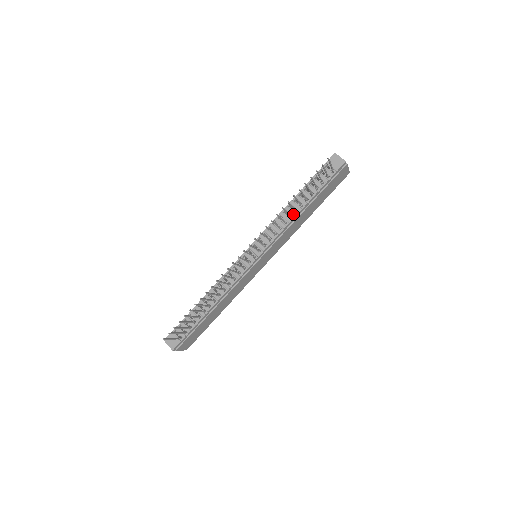
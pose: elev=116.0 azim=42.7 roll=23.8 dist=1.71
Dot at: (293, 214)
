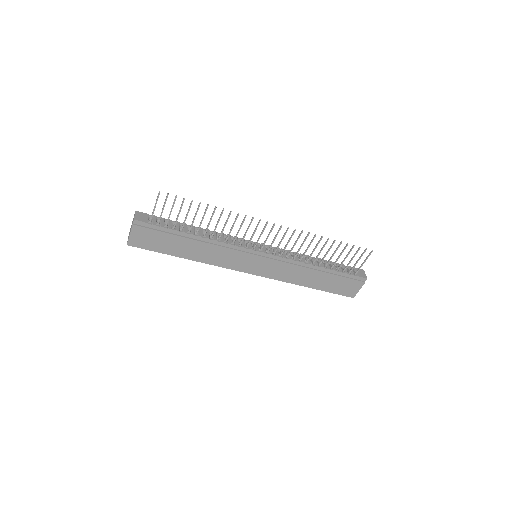
Dot at: (310, 262)
